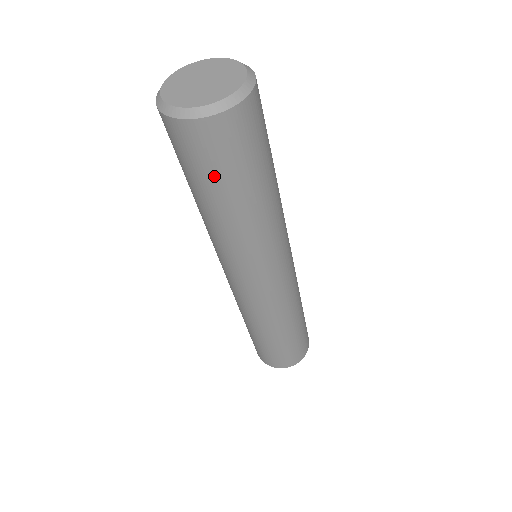
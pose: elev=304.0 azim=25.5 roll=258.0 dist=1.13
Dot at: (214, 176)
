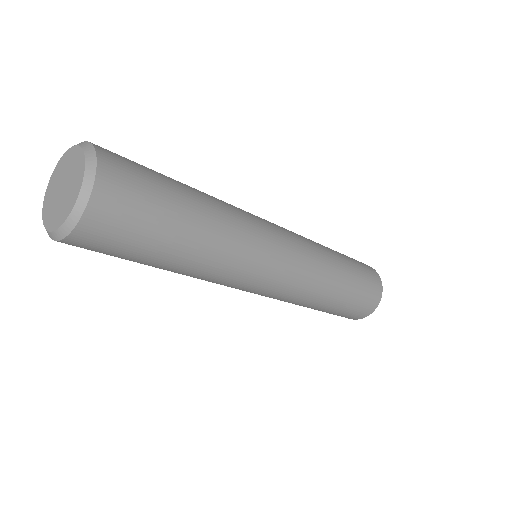
Dot at: (128, 256)
